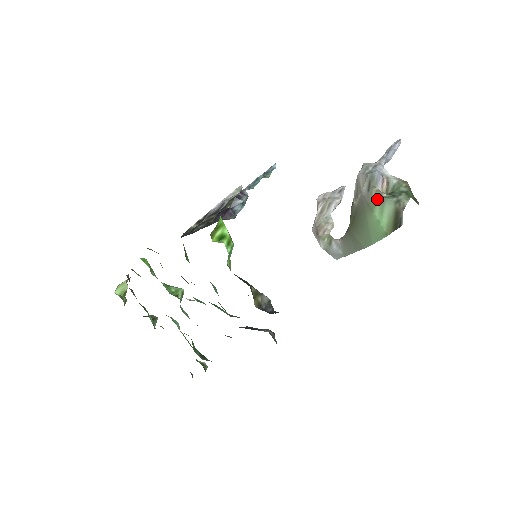
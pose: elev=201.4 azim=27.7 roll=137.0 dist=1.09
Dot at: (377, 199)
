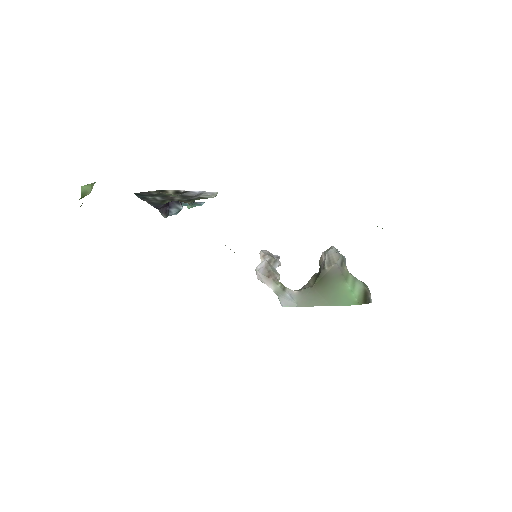
Dot at: (350, 275)
